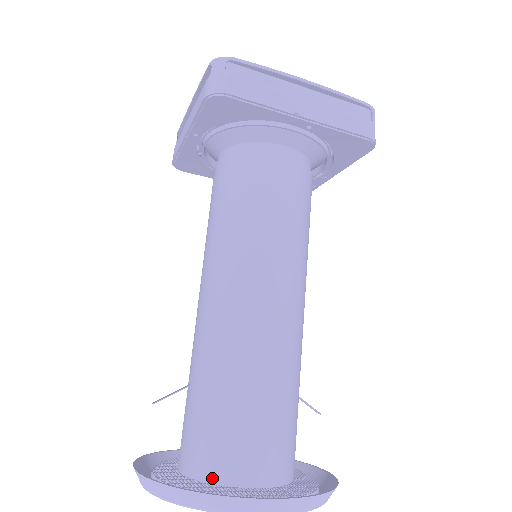
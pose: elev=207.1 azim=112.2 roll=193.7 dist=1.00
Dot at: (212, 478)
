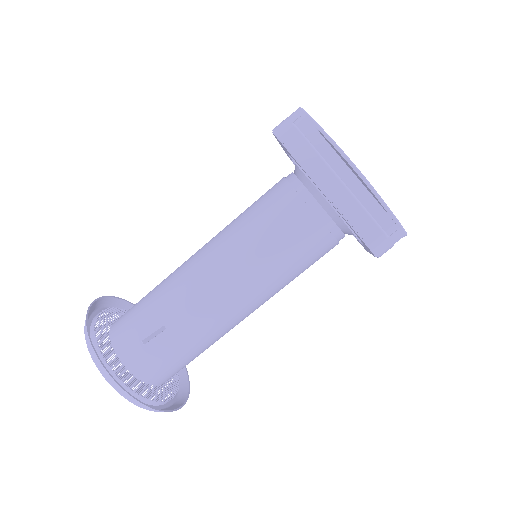
Dot at: (150, 382)
